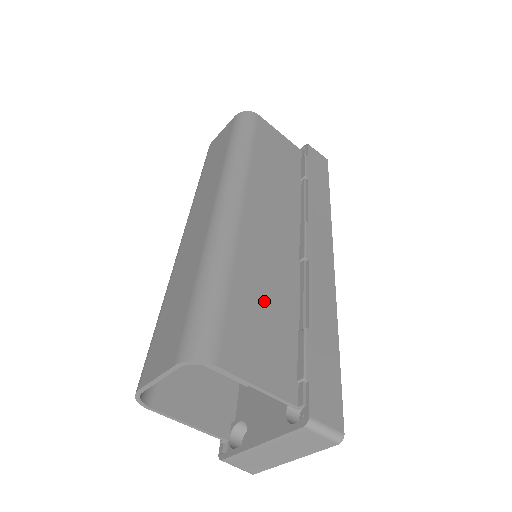
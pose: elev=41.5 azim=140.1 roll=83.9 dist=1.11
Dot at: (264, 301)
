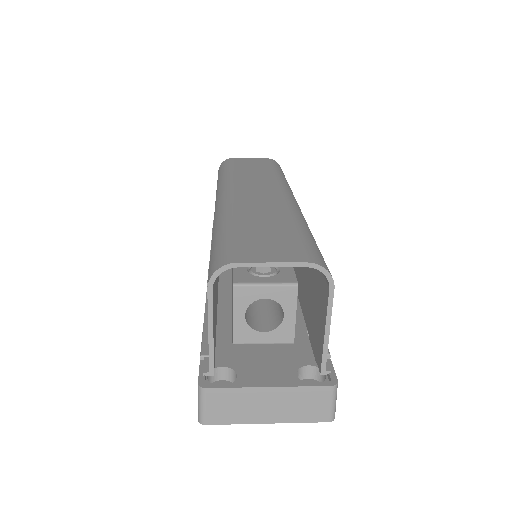
Dot at: occluded
